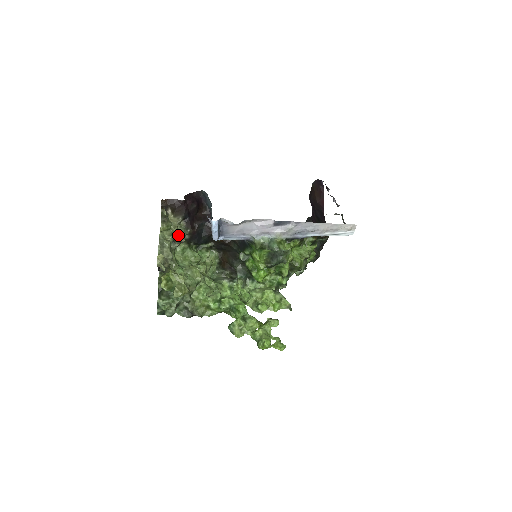
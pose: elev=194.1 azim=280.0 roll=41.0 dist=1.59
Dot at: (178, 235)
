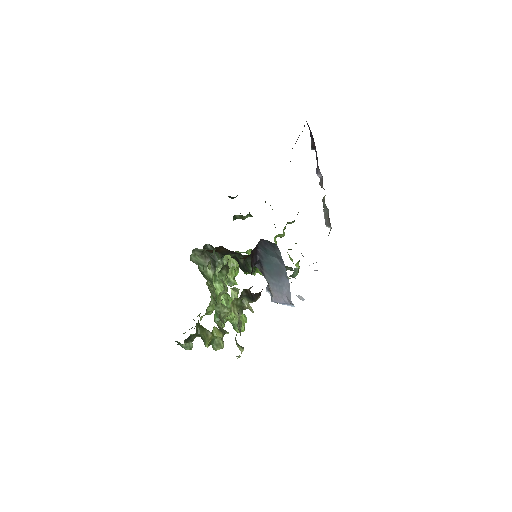
Dot at: (245, 307)
